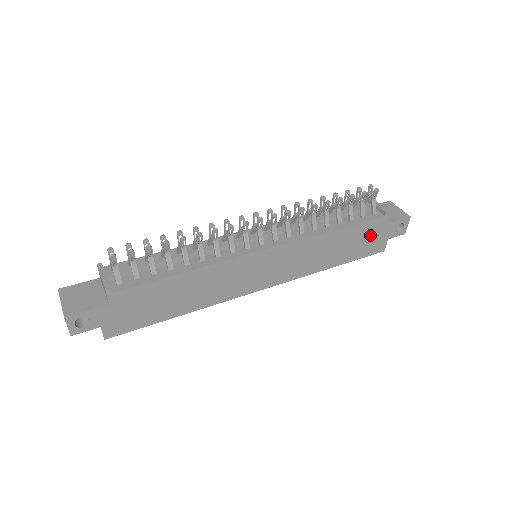
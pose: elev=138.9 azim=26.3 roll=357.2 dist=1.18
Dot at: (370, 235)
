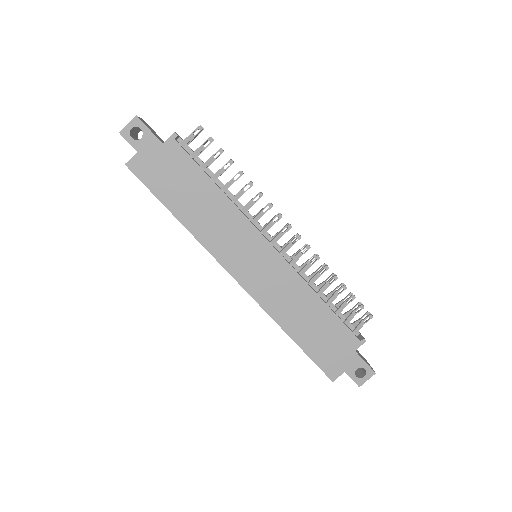
Dot at: (337, 345)
